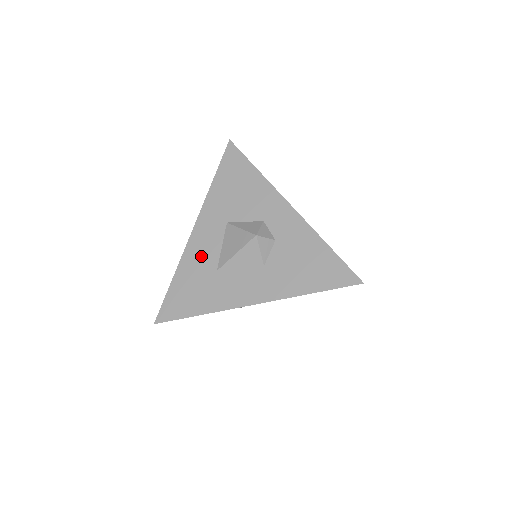
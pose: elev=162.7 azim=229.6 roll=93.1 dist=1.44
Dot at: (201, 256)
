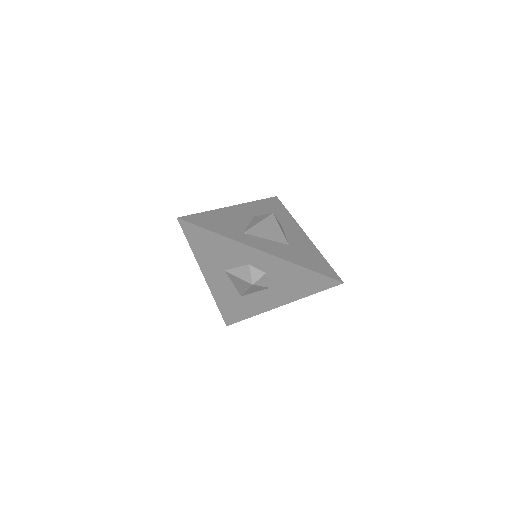
Dot at: (224, 291)
